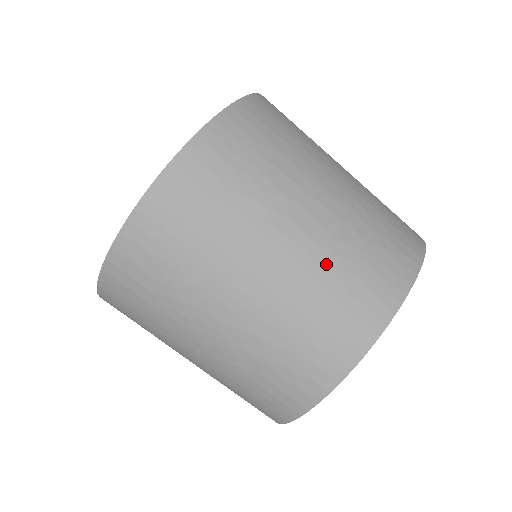
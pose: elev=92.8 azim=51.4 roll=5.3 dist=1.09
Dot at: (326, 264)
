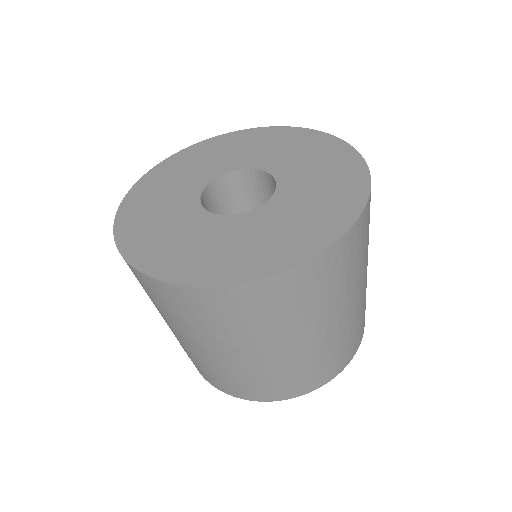
Dot at: (321, 353)
